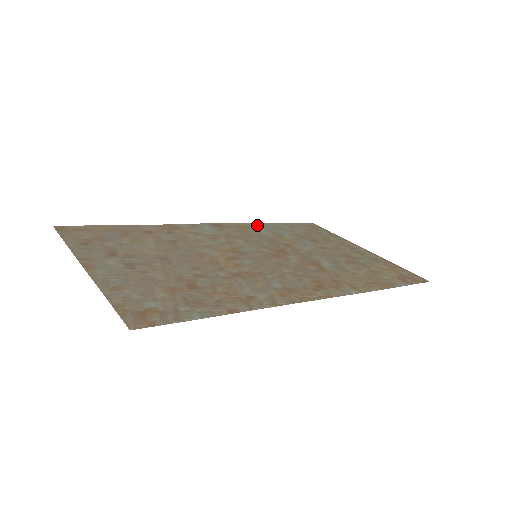
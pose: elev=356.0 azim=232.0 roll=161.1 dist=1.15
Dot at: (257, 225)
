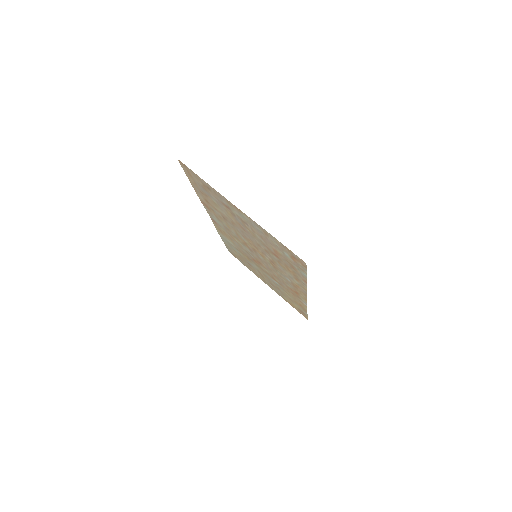
Dot at: (221, 235)
